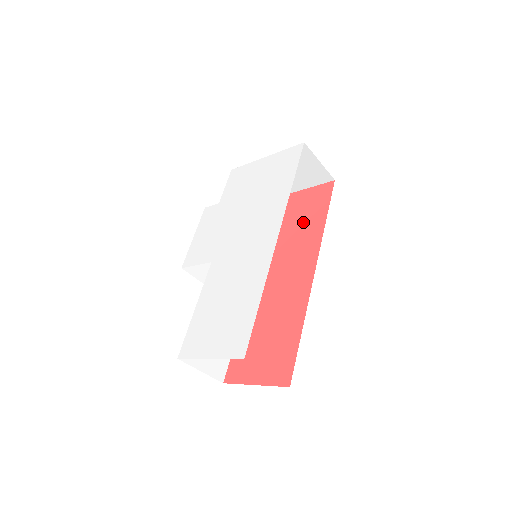
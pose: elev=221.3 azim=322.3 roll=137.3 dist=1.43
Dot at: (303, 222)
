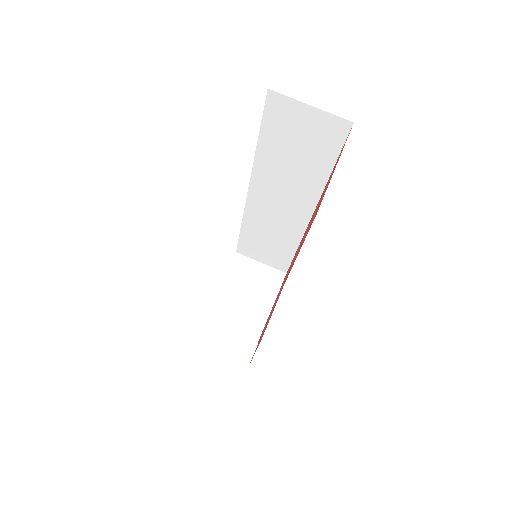
Dot at: occluded
